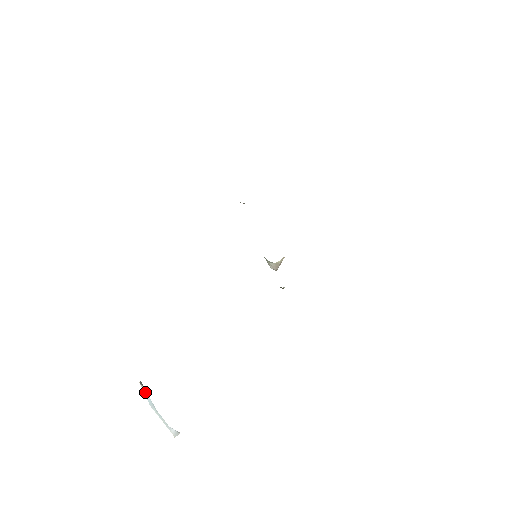
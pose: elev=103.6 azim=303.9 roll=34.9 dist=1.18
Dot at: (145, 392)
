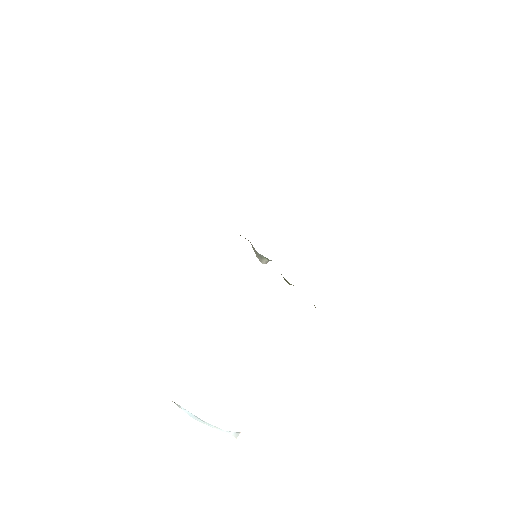
Dot at: (182, 408)
